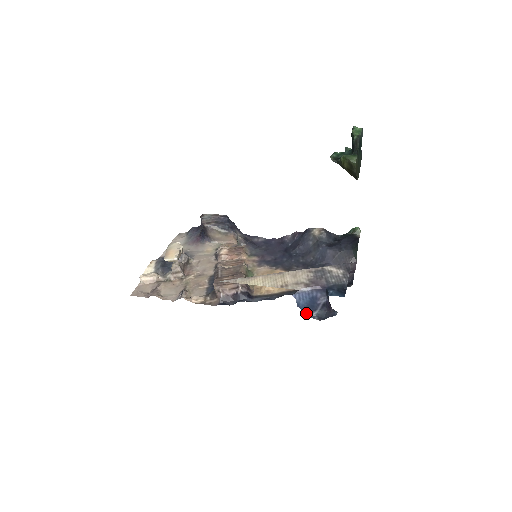
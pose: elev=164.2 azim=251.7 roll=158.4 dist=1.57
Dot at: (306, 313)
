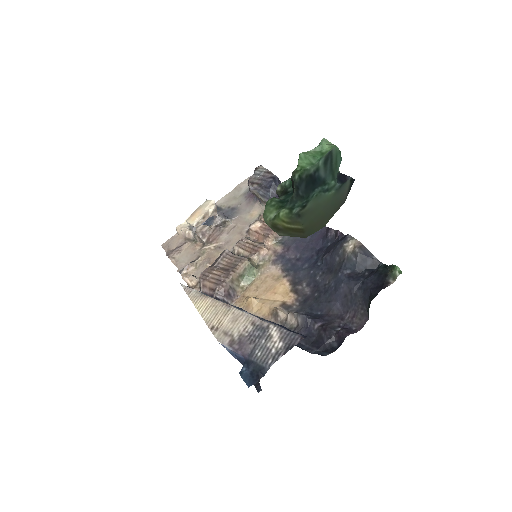
Dot at: occluded
